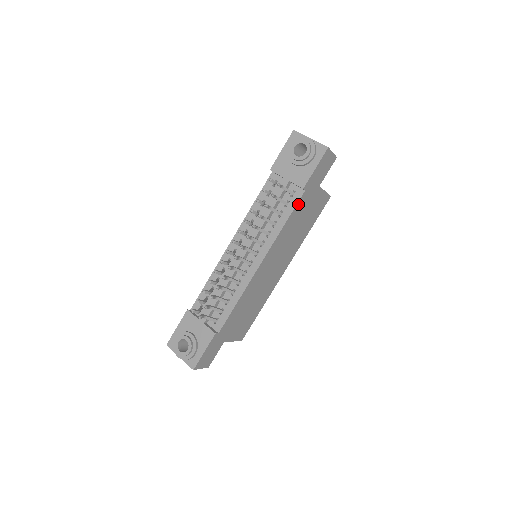
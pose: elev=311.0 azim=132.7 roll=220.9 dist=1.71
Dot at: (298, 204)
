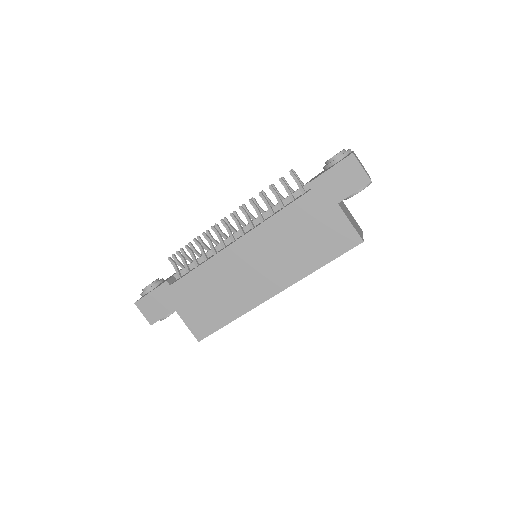
Dot at: (299, 202)
